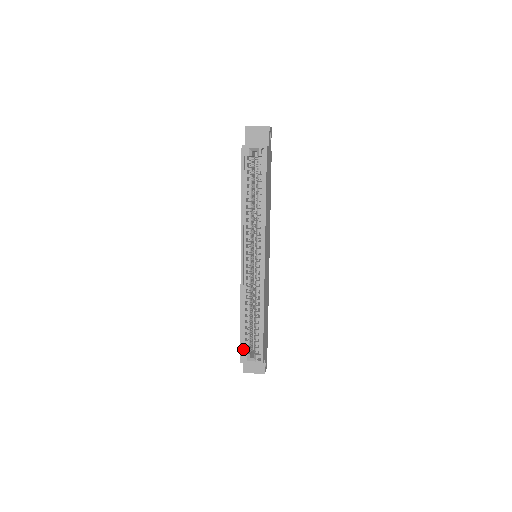
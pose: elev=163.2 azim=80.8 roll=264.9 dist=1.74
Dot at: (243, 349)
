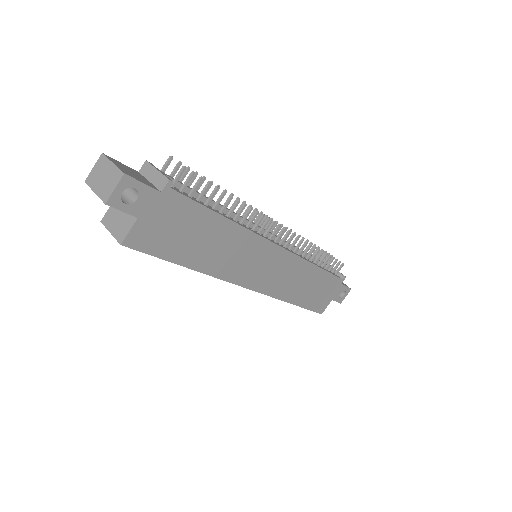
Dot at: occluded
